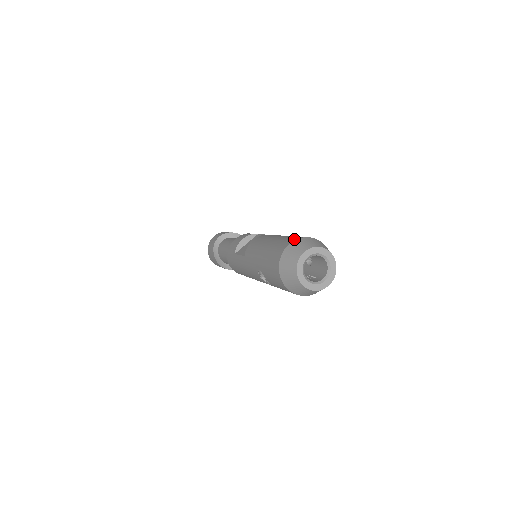
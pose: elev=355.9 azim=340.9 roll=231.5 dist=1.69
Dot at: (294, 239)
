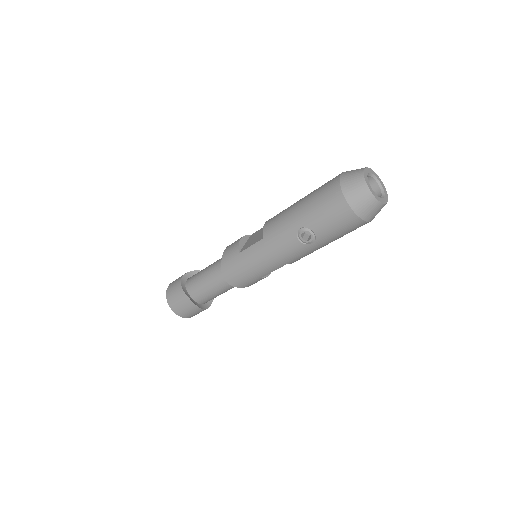
Dot at: (339, 174)
